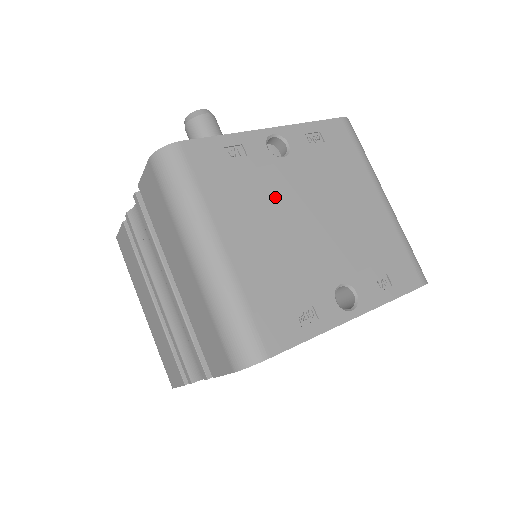
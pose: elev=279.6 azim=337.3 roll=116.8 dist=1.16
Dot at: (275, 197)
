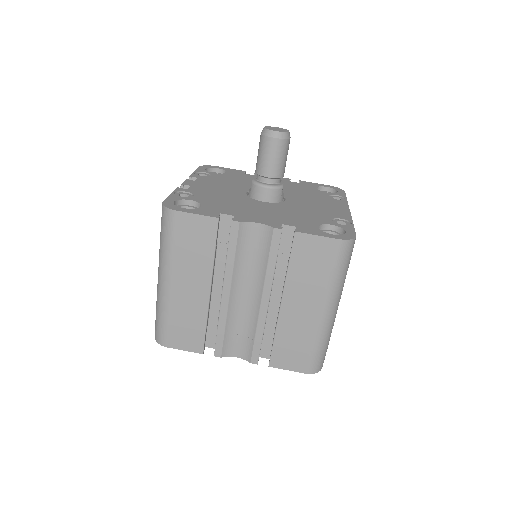
Dot at: occluded
